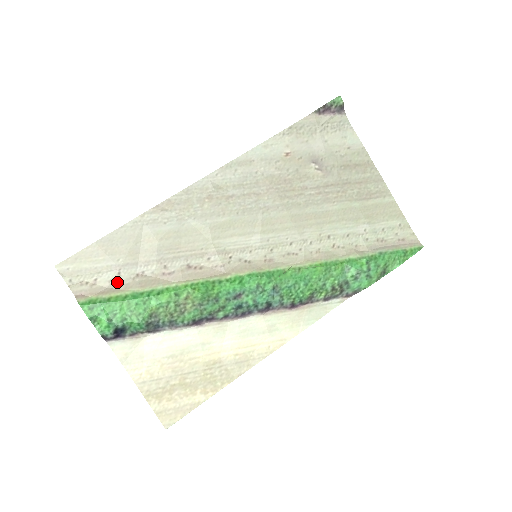
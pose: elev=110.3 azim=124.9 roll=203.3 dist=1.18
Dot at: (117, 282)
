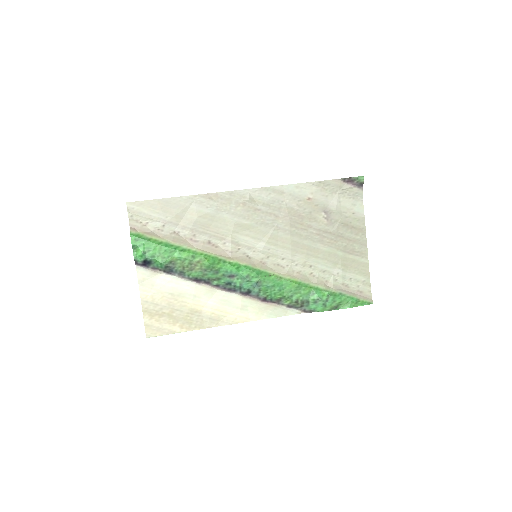
Dot at: (160, 231)
